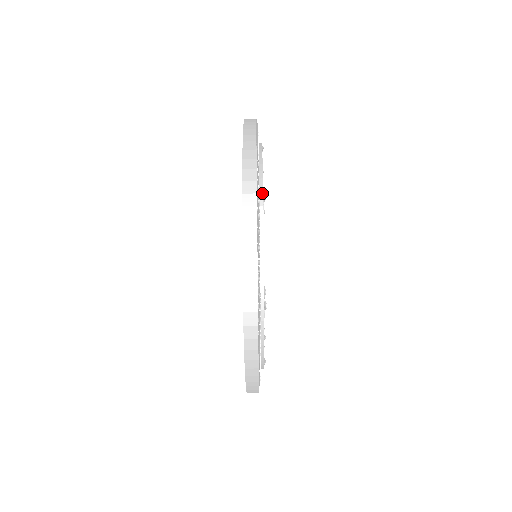
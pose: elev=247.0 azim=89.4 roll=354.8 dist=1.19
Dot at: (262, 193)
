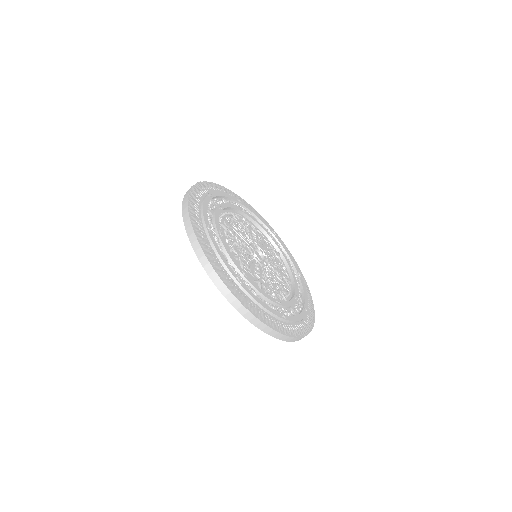
Dot at: (237, 281)
